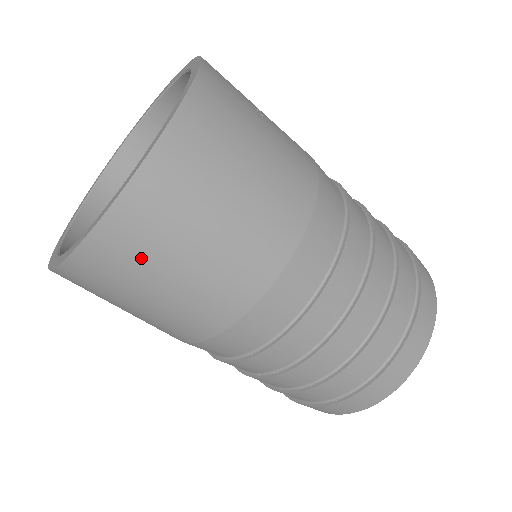
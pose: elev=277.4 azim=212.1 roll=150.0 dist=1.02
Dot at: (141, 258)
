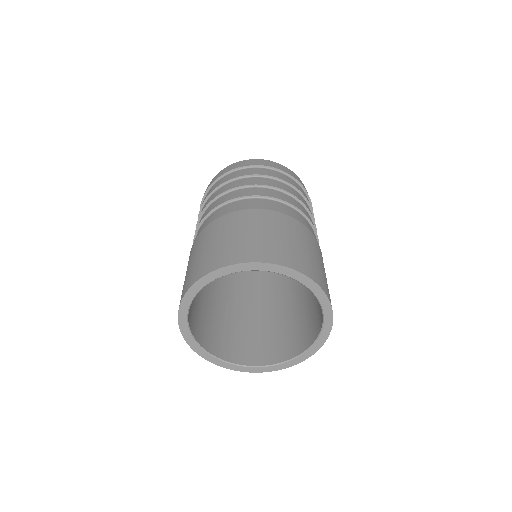
Dot at: occluded
